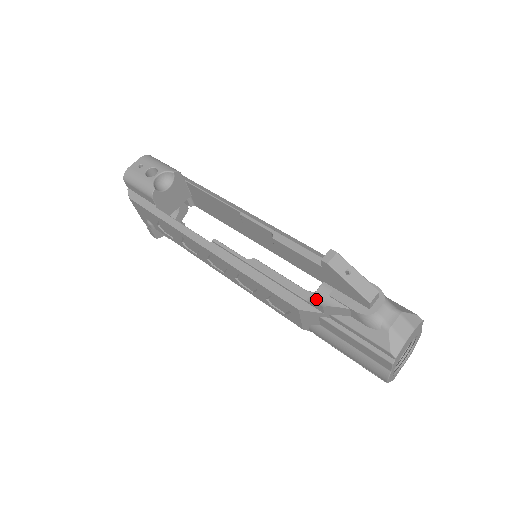
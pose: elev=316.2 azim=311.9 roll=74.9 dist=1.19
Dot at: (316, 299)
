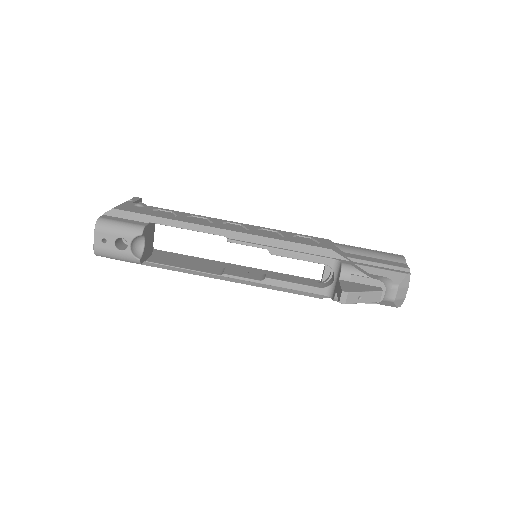
Dot at: occluded
